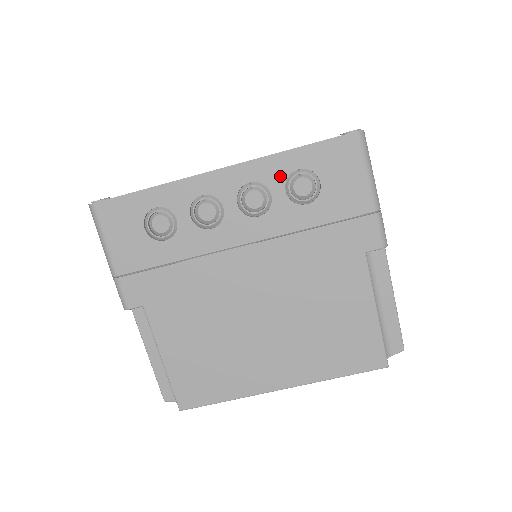
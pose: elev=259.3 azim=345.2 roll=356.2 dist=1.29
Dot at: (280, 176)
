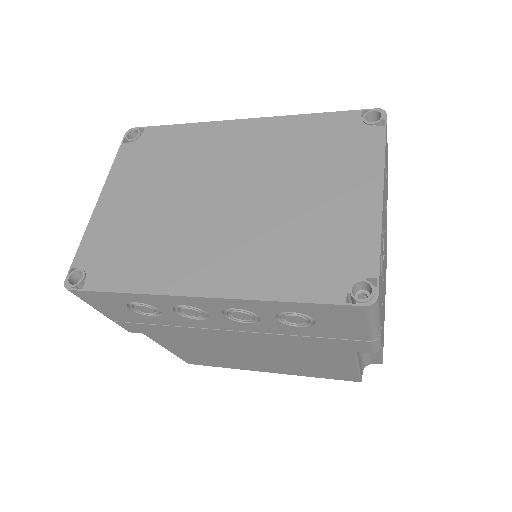
Dot at: (270, 311)
